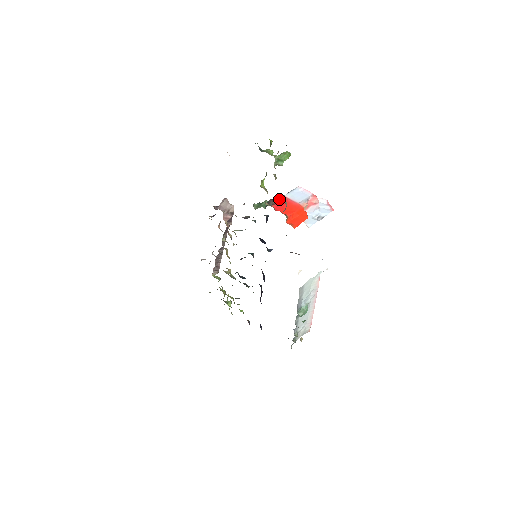
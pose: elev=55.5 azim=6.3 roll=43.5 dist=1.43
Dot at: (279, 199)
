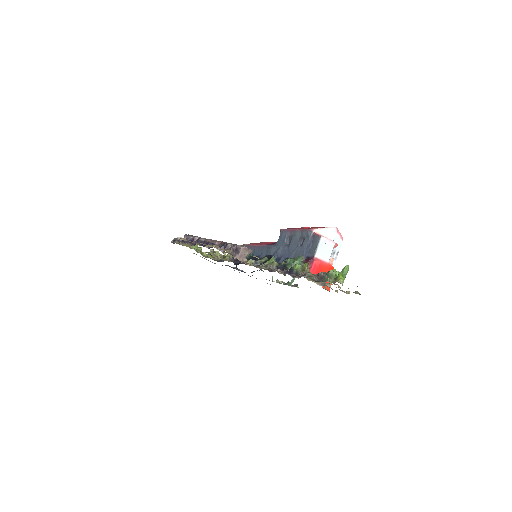
Dot at: (311, 261)
